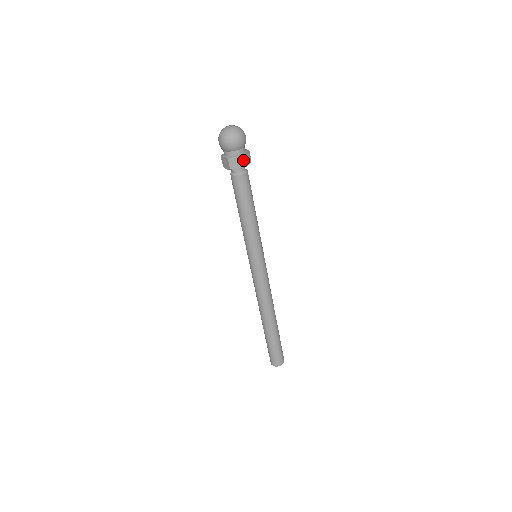
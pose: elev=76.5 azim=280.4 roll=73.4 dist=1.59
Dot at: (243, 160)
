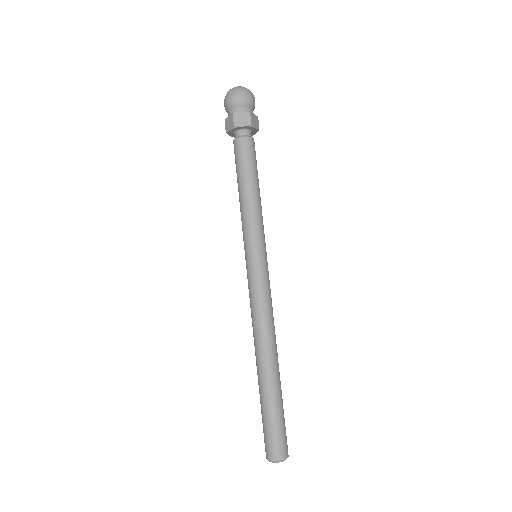
Dot at: (250, 116)
